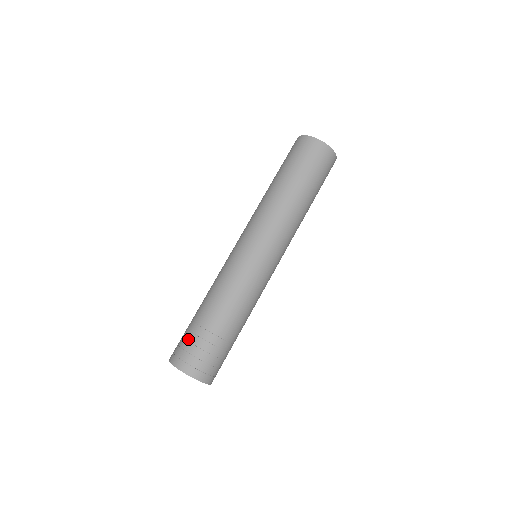
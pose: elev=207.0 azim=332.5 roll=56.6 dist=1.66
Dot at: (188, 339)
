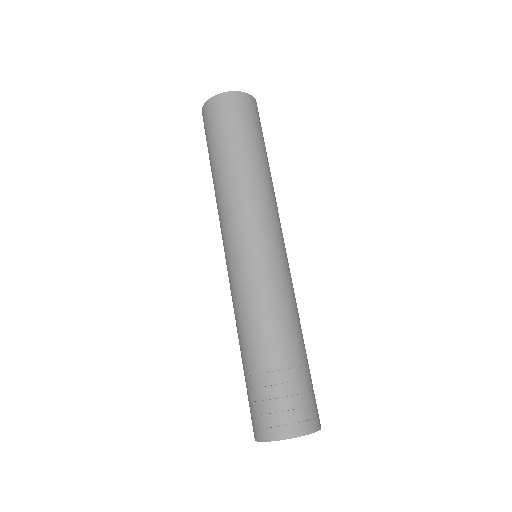
Dot at: (248, 399)
